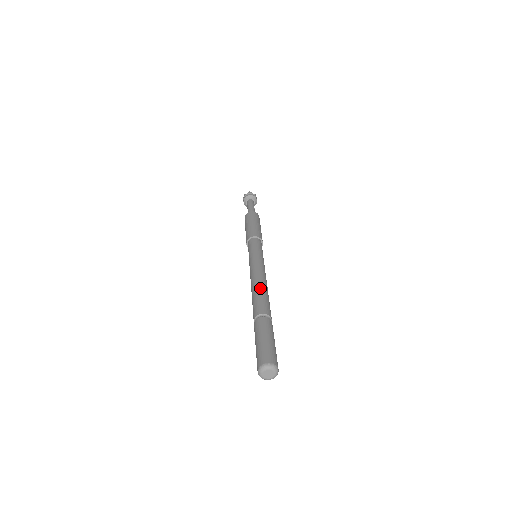
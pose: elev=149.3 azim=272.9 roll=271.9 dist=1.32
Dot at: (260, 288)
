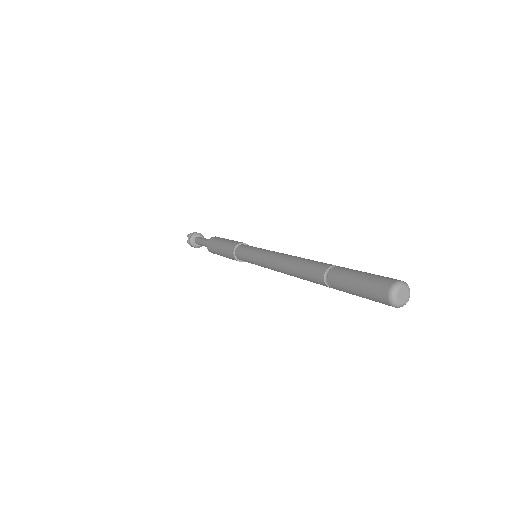
Dot at: occluded
